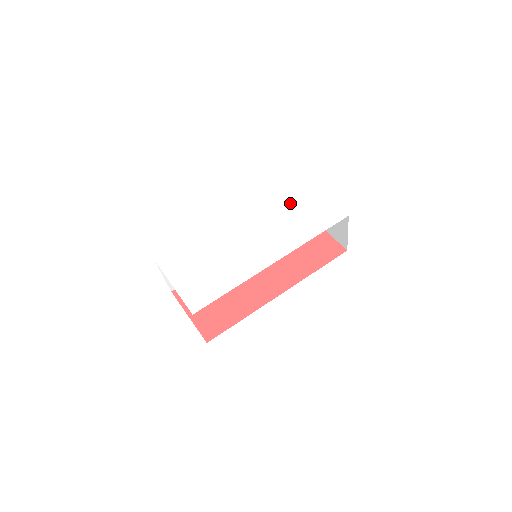
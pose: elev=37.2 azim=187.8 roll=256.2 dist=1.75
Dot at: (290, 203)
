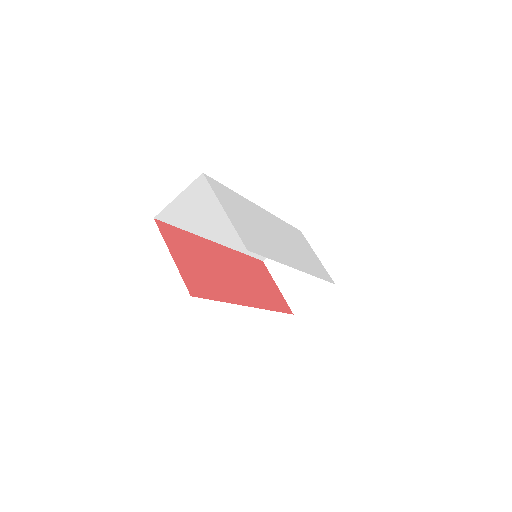
Dot at: (298, 239)
